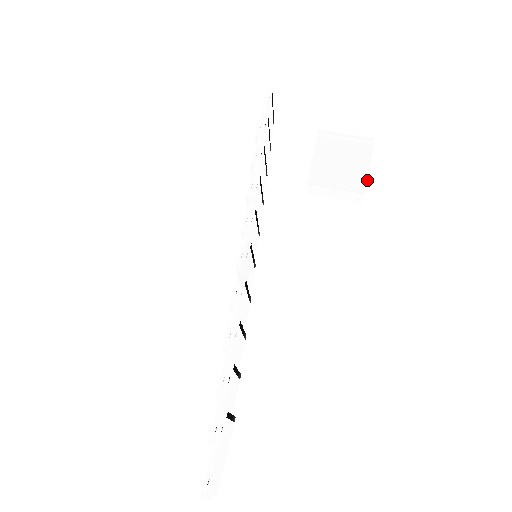
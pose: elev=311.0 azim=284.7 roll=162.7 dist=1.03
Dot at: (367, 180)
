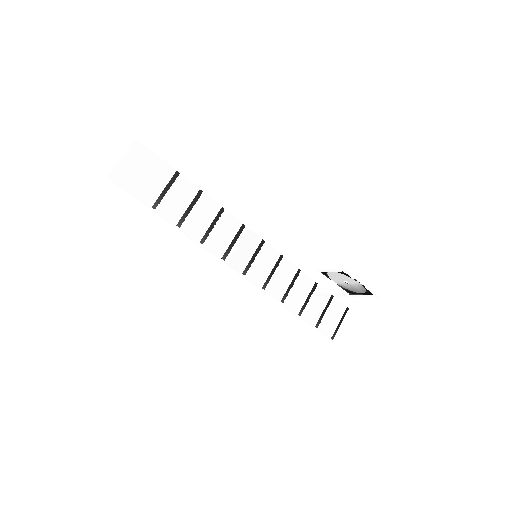
Dot at: (351, 275)
